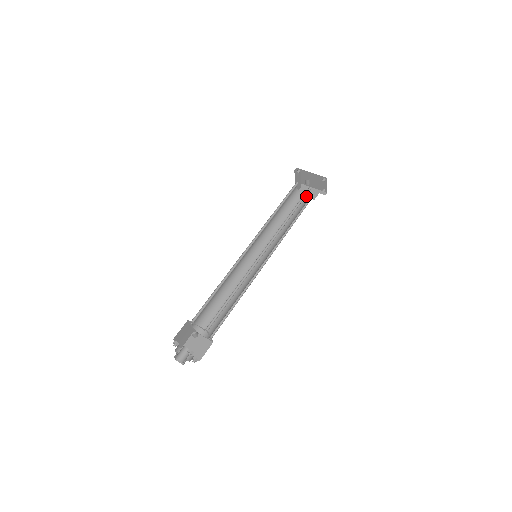
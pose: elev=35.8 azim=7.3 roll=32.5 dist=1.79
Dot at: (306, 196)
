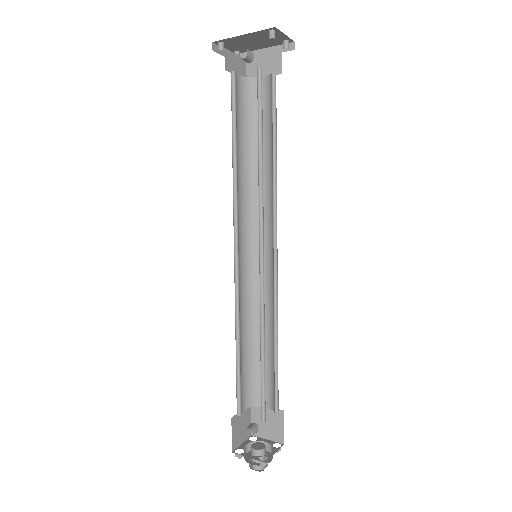
Dot at: (264, 77)
